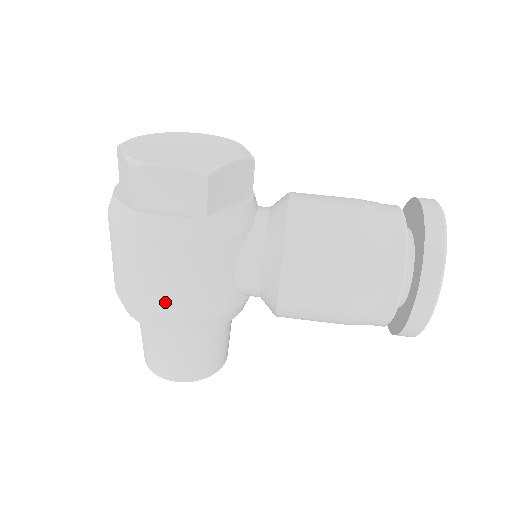
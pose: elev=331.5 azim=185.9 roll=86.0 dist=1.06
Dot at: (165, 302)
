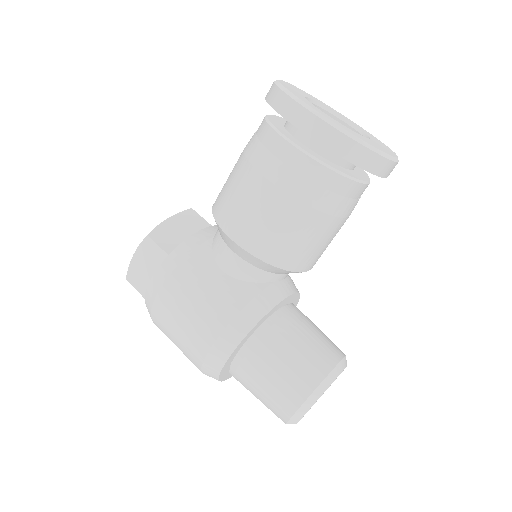
Dot at: (197, 334)
